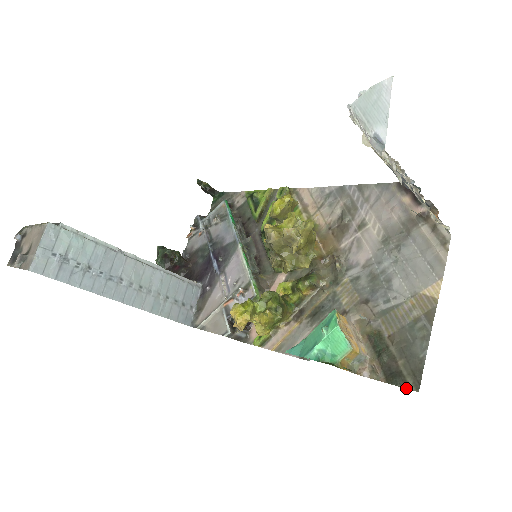
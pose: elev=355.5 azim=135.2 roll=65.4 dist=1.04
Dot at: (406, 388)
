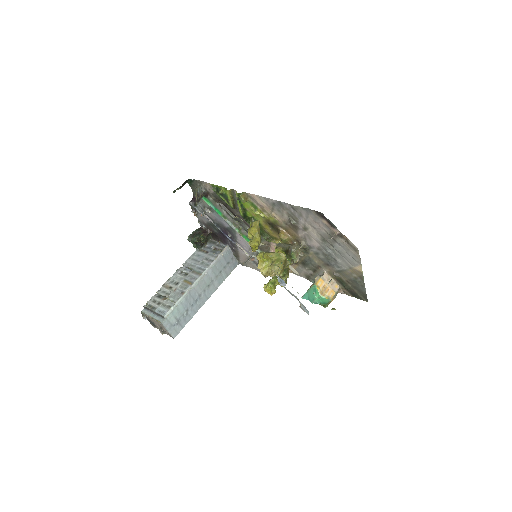
Dot at: occluded
